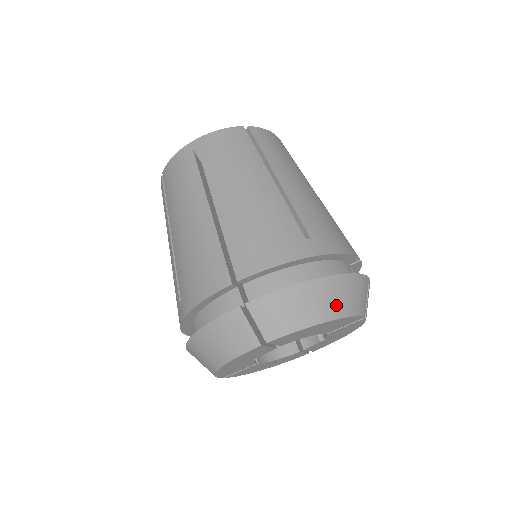
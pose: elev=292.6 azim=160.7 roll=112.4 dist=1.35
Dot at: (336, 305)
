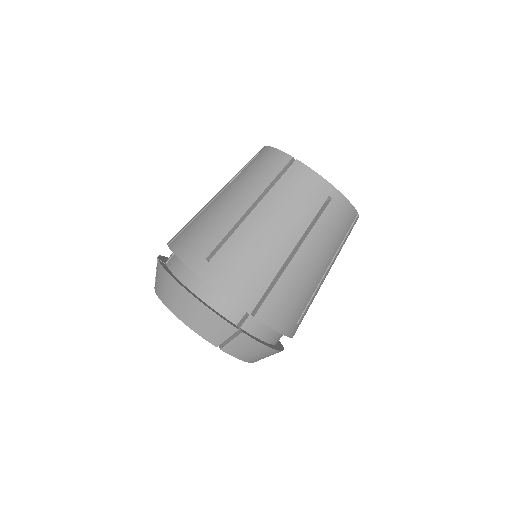
Dot at: (183, 311)
